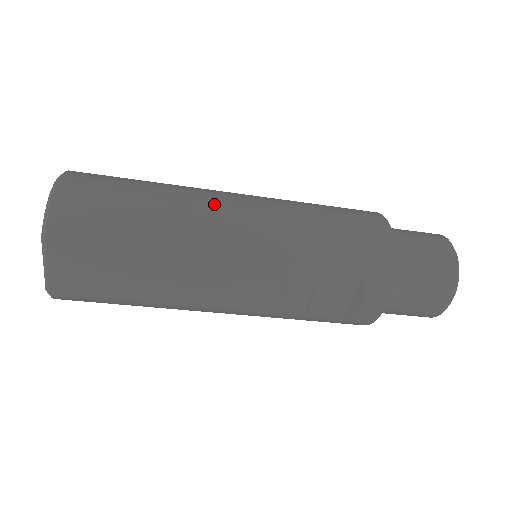
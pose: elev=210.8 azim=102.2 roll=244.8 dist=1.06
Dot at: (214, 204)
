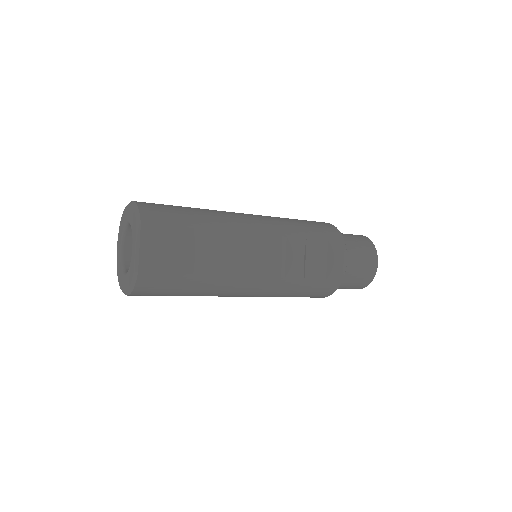
Dot at: (230, 212)
